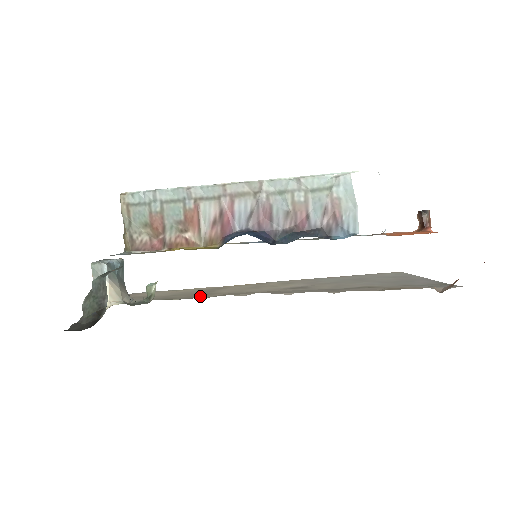
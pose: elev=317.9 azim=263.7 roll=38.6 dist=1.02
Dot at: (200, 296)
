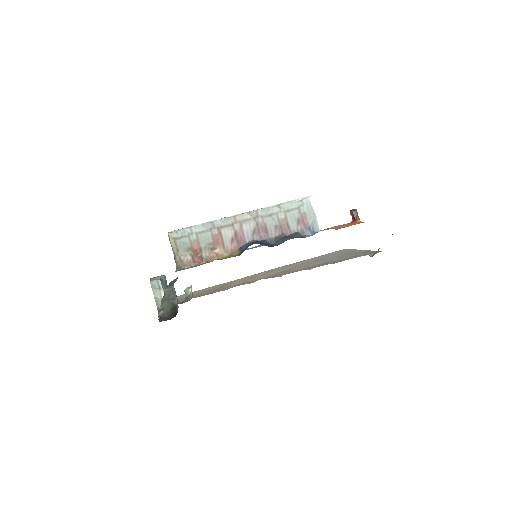
Dot at: (220, 290)
